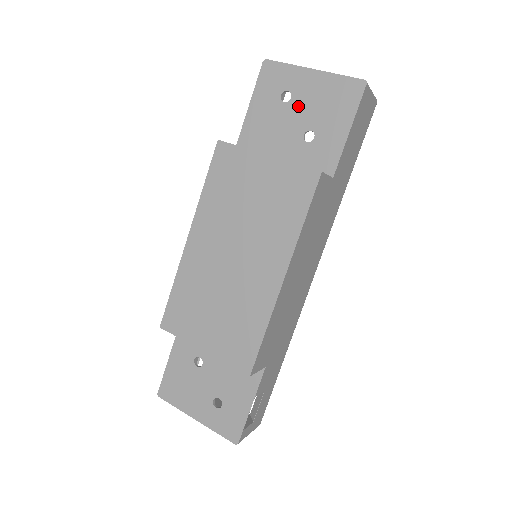
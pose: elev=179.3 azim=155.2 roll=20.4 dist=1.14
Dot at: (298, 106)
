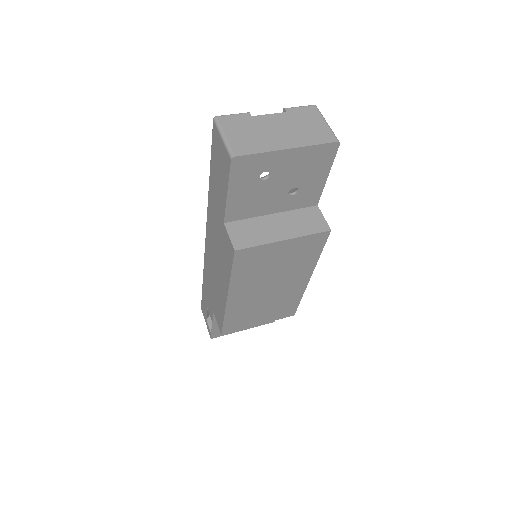
Dot at: (279, 178)
